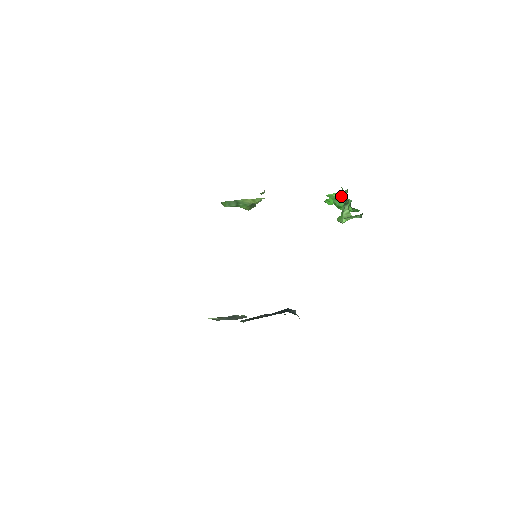
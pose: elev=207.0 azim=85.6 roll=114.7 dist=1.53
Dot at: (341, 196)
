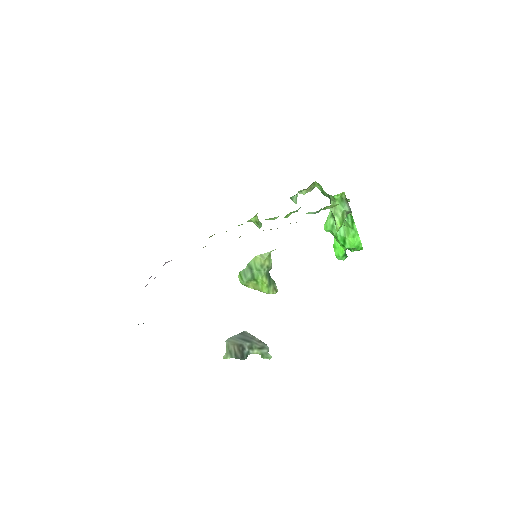
Dot at: occluded
